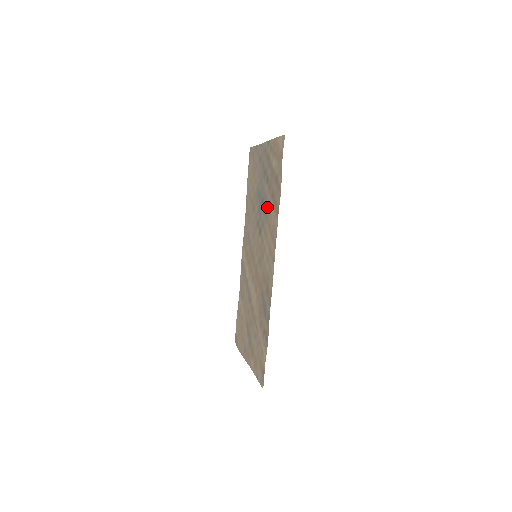
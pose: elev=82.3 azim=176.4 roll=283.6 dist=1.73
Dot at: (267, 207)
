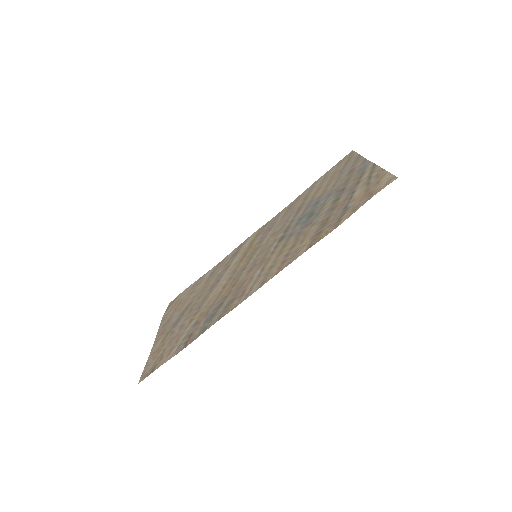
Dot at: (310, 225)
